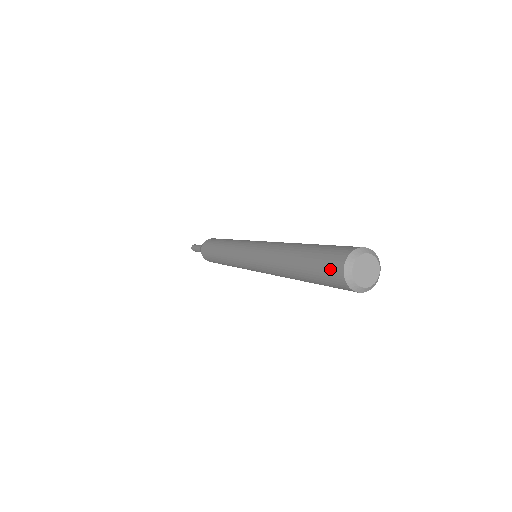
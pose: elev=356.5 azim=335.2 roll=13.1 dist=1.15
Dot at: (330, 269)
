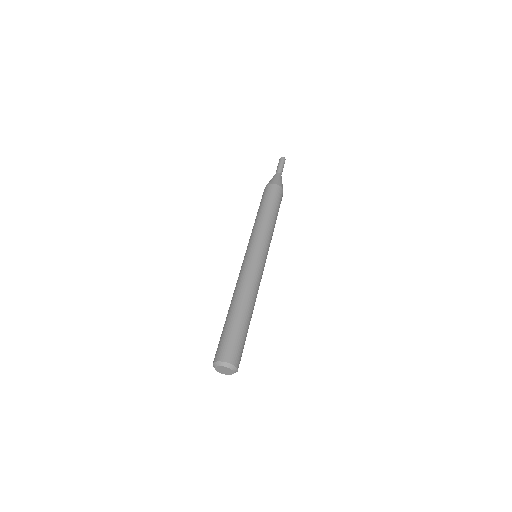
Dot at: occluded
